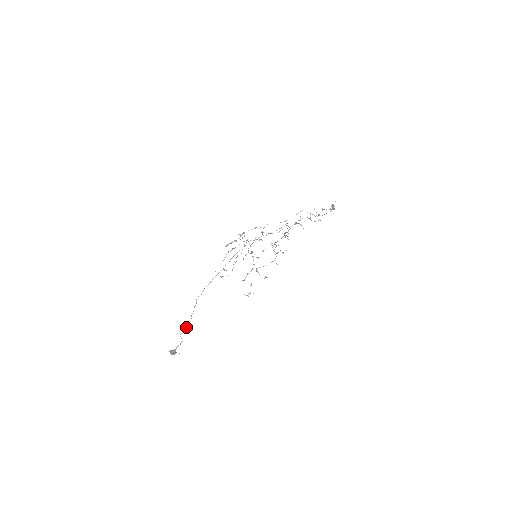
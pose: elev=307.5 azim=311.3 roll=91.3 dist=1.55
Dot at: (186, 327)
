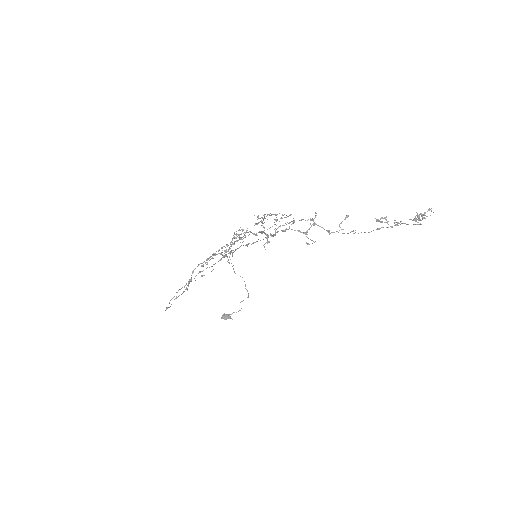
Dot at: occluded
